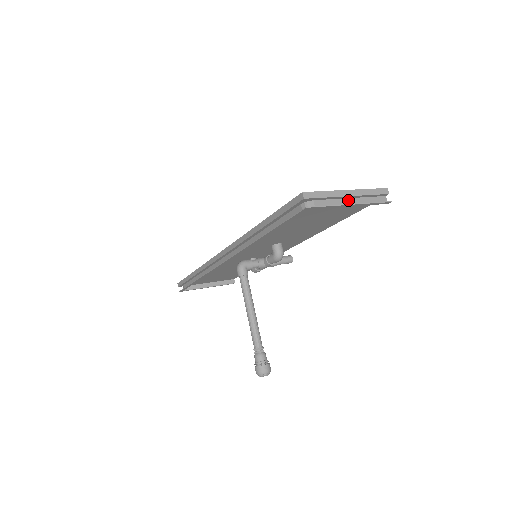
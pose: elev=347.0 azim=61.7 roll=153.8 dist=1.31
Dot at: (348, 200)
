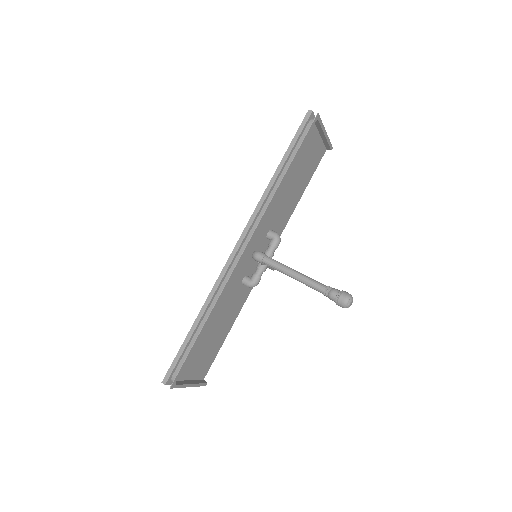
Dot at: (321, 134)
